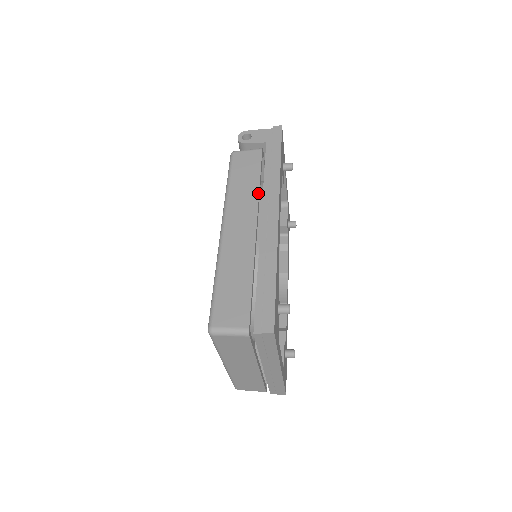
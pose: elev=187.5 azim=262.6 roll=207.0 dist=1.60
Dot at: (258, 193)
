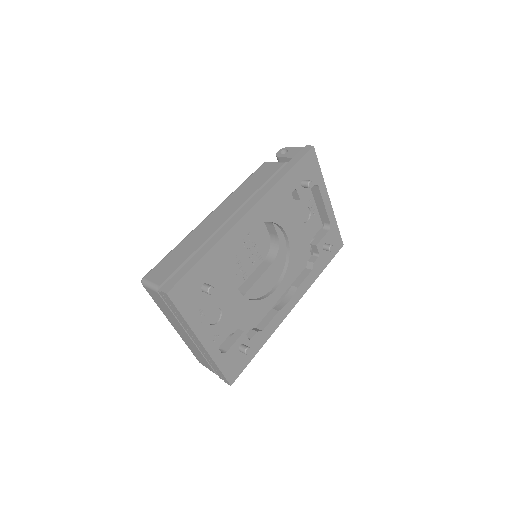
Dot at: (251, 195)
